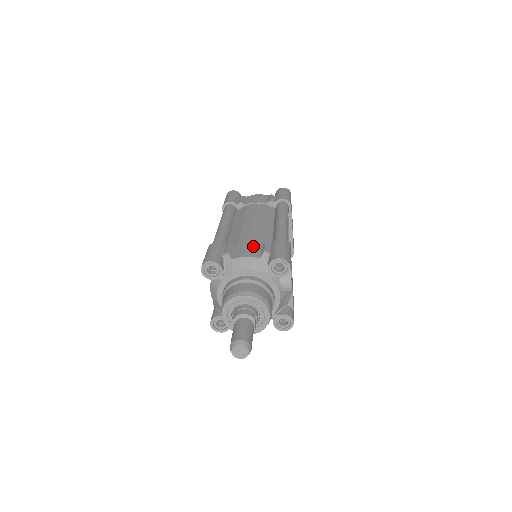
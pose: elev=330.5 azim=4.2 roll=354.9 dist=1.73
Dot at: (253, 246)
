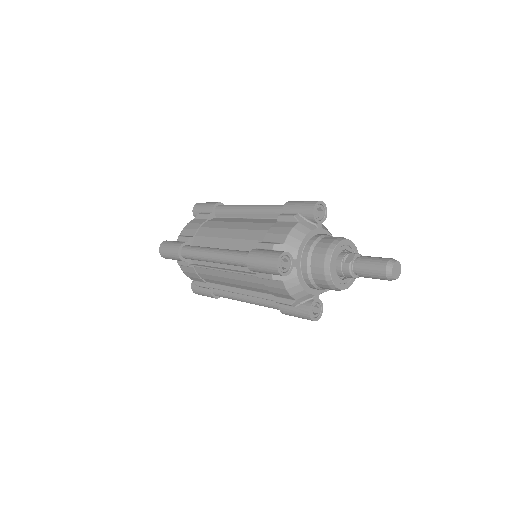
Dot at: occluded
